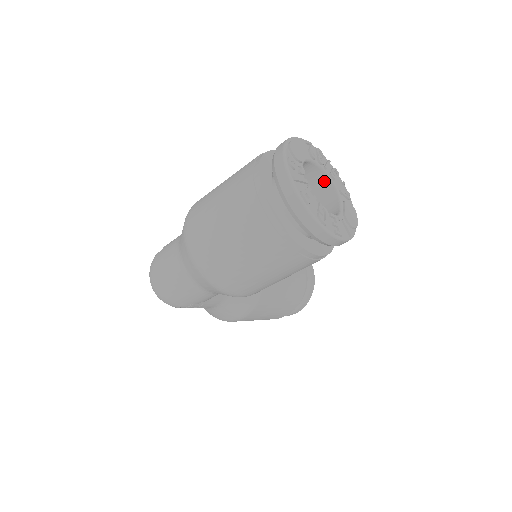
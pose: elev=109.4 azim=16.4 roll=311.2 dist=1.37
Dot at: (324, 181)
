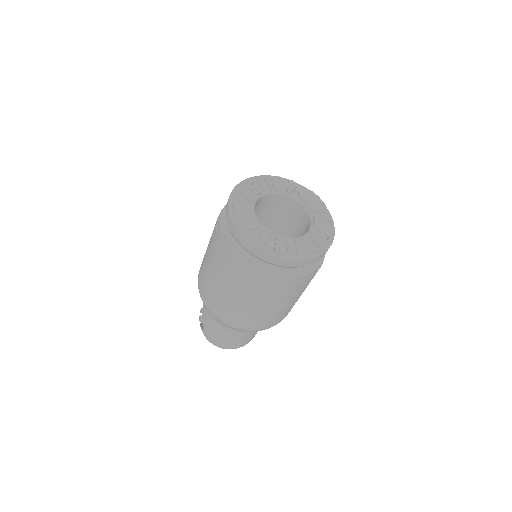
Dot at: (271, 198)
